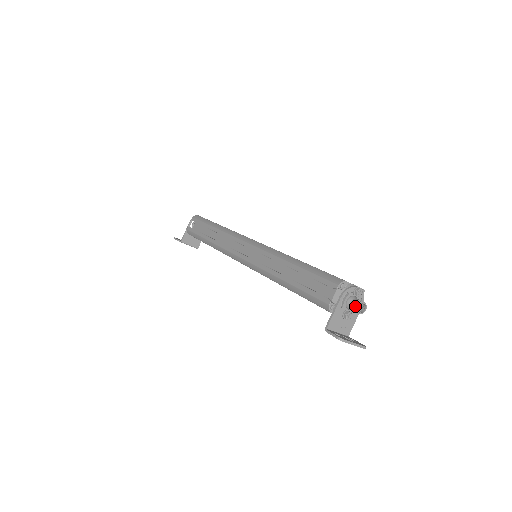
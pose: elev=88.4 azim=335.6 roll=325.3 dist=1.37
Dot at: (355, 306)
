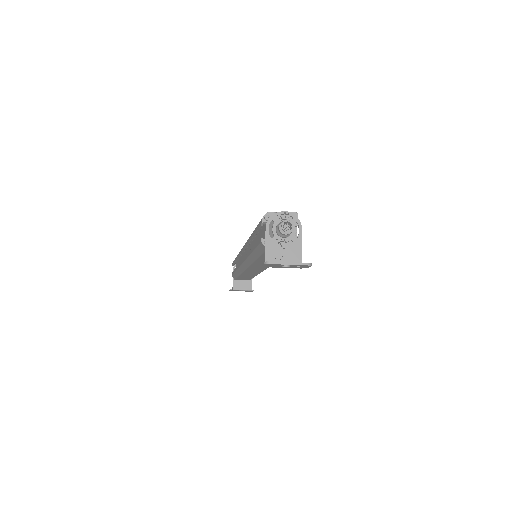
Dot at: (279, 228)
